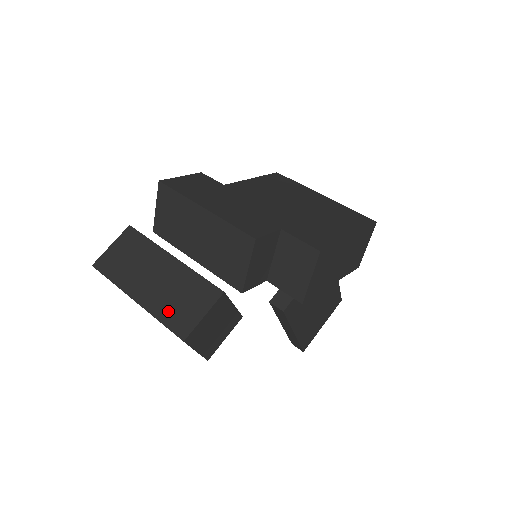
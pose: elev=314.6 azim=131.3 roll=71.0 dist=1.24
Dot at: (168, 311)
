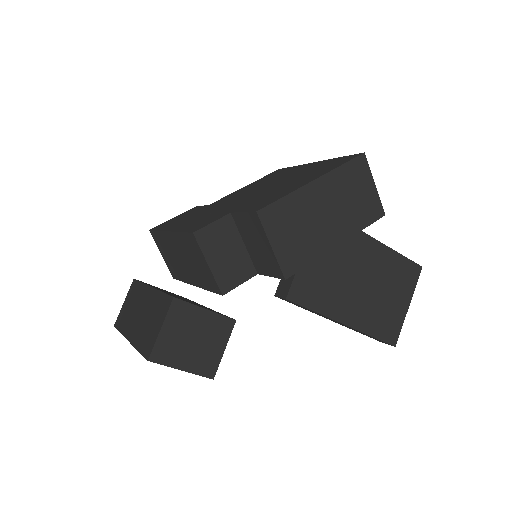
Dot at: (143, 338)
